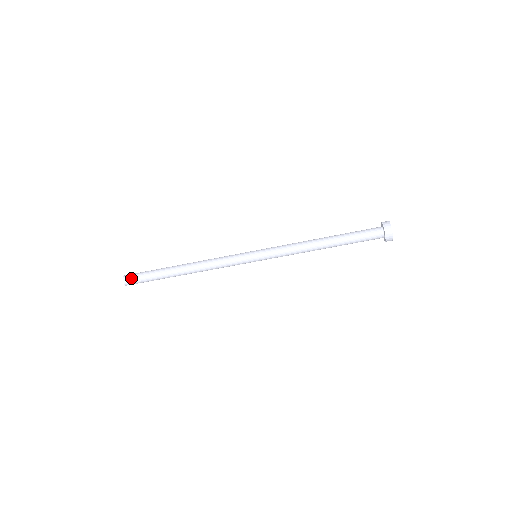
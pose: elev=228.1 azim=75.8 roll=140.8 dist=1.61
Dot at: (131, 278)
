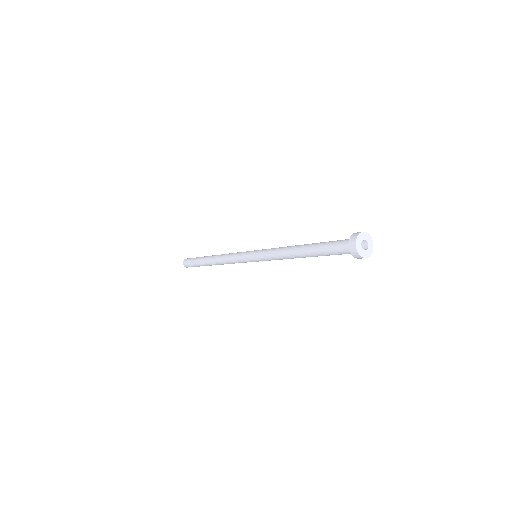
Dot at: (186, 263)
